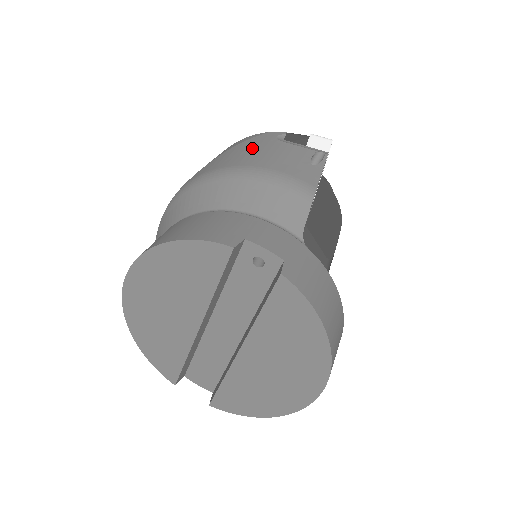
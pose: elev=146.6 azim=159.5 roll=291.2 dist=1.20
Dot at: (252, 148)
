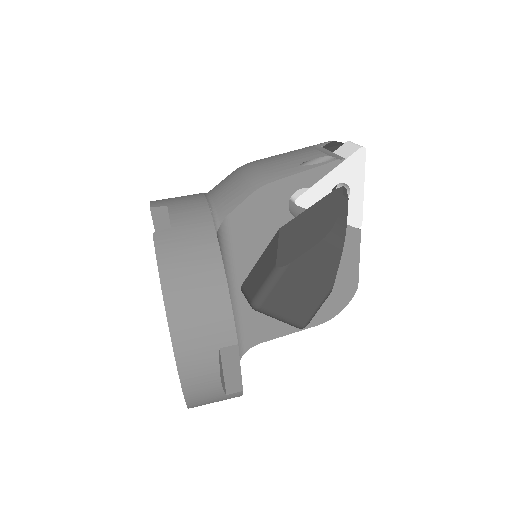
Dot at: occluded
